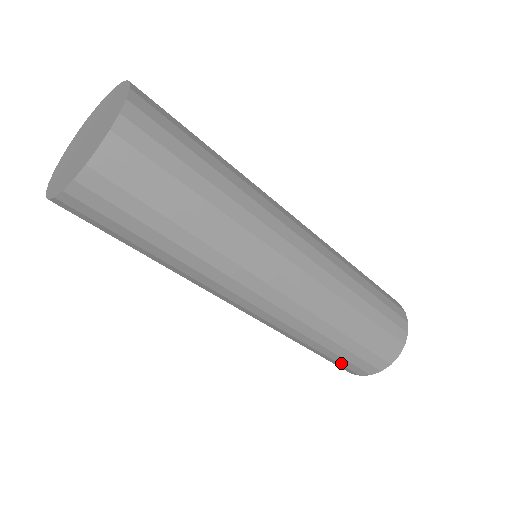
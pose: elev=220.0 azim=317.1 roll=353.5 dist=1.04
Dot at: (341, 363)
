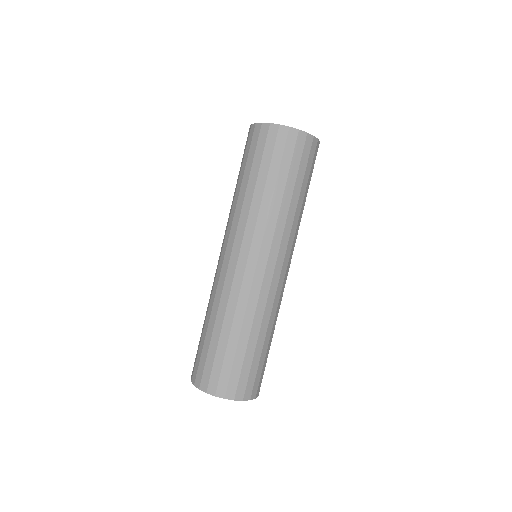
Dot at: (233, 369)
